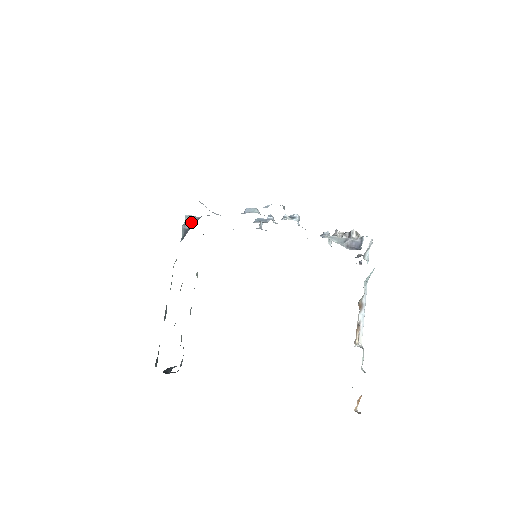
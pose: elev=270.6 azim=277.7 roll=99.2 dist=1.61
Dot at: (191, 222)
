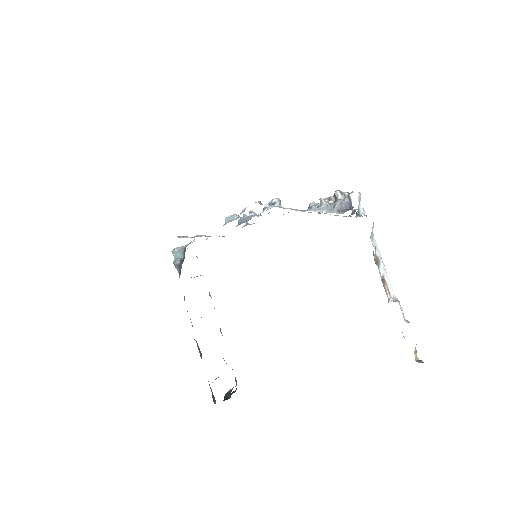
Dot at: (180, 255)
